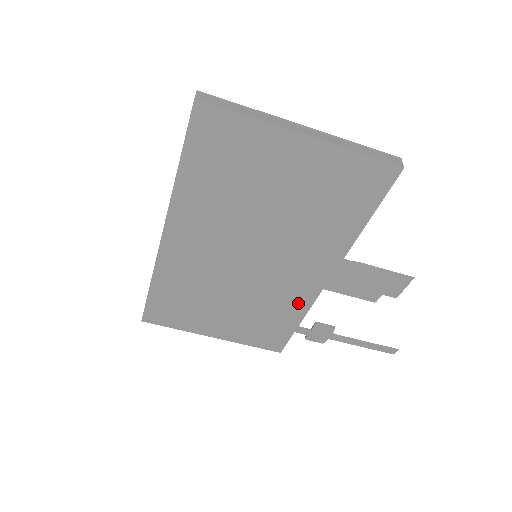
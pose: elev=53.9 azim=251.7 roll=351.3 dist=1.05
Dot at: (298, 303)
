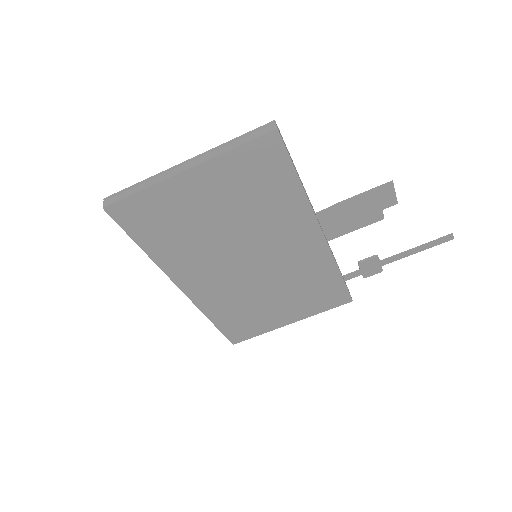
Dot at: (321, 263)
